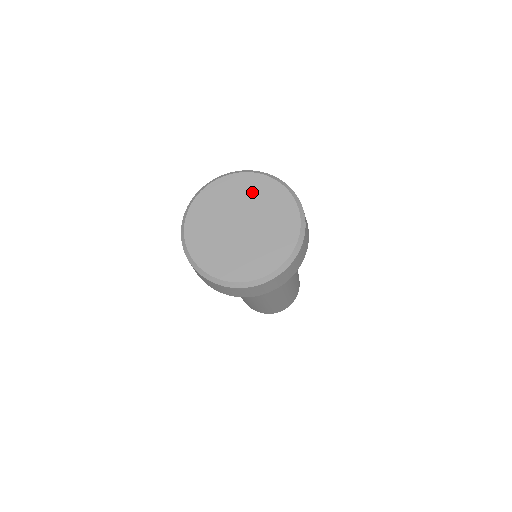
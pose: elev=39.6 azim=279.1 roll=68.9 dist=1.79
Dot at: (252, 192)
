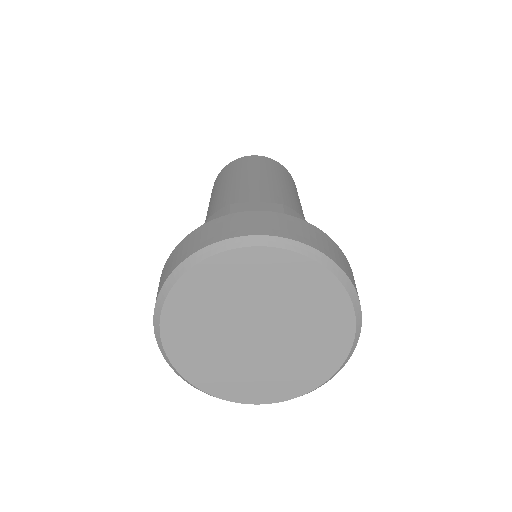
Dot at: (281, 285)
